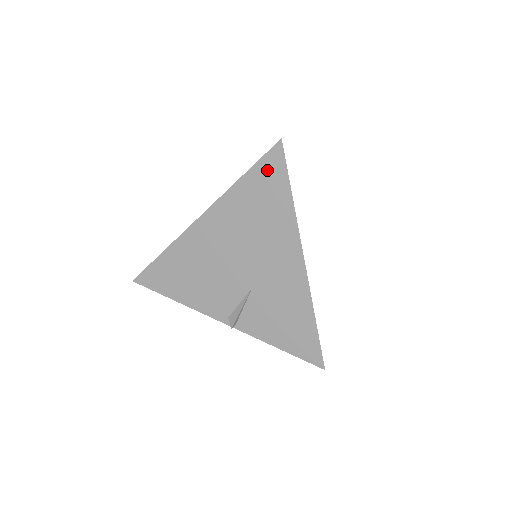
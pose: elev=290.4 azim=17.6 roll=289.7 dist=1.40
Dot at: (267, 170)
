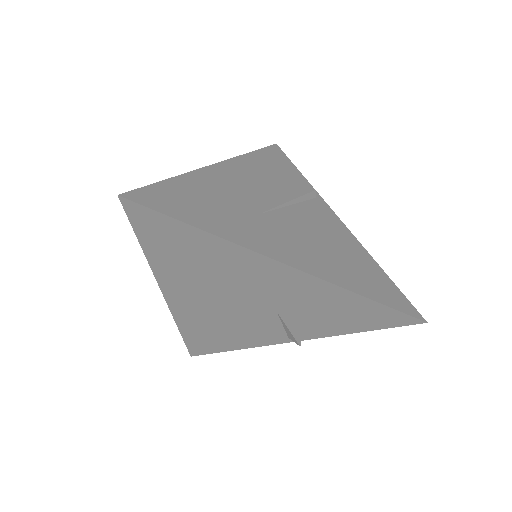
Dot at: (150, 229)
